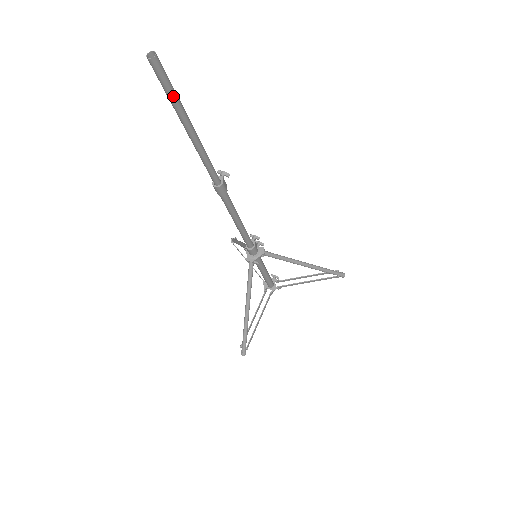
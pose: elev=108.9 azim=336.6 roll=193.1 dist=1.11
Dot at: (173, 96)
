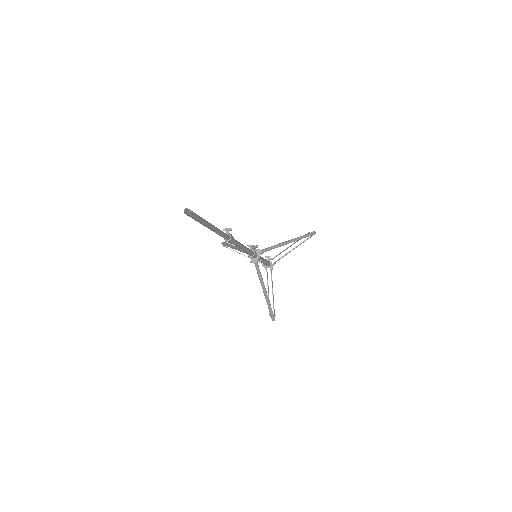
Dot at: (200, 220)
